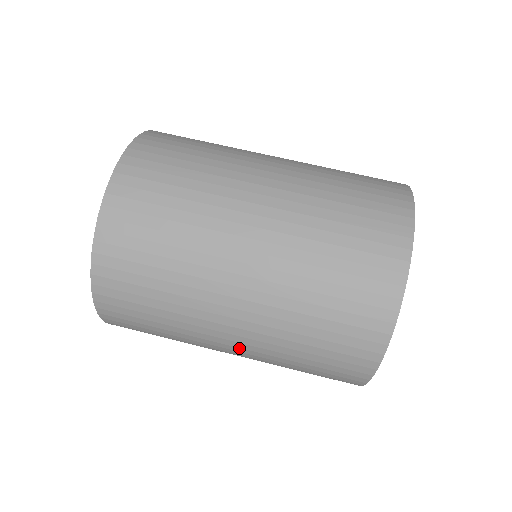
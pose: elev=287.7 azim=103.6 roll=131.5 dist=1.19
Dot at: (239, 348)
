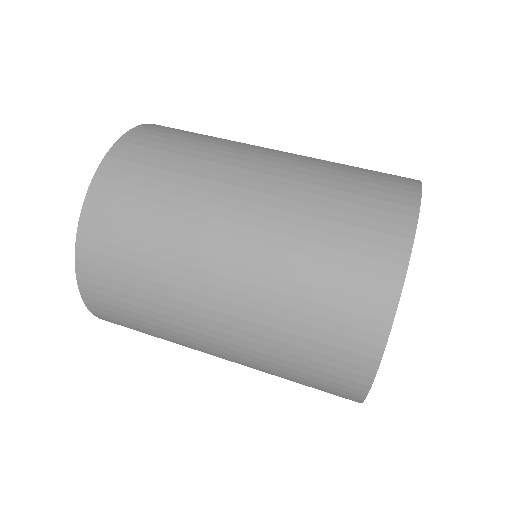
Dot at: (228, 359)
